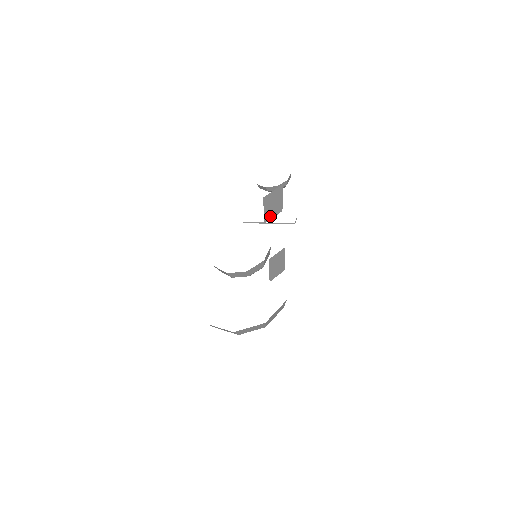
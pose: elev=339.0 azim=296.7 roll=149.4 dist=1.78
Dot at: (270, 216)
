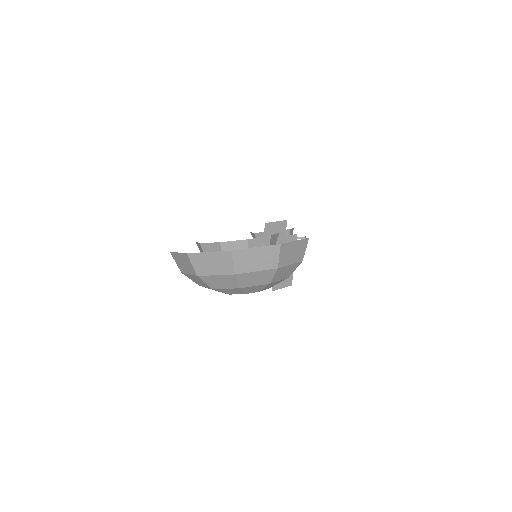
Dot at: occluded
